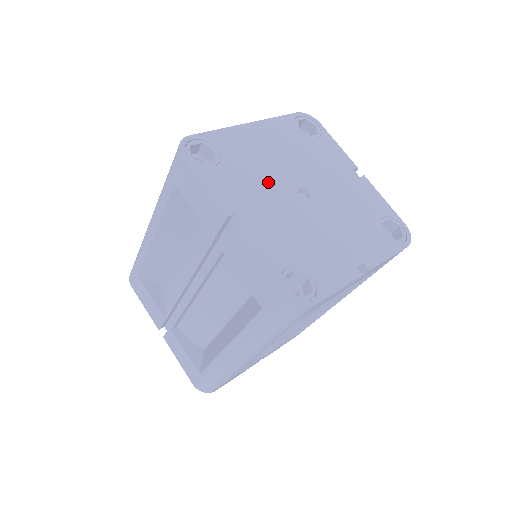
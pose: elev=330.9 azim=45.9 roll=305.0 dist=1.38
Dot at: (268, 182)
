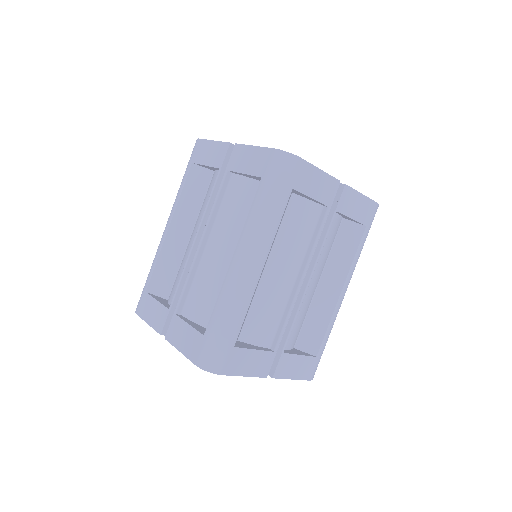
Dot at: occluded
